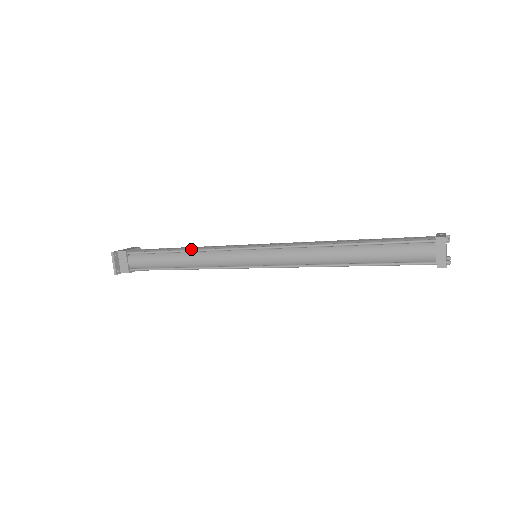
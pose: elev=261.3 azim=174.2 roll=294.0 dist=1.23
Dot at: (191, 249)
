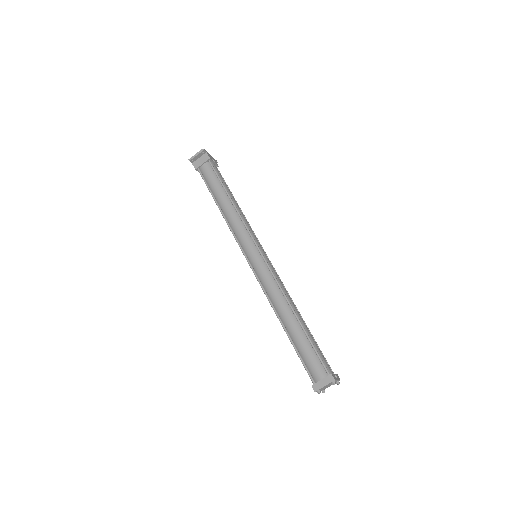
Dot at: (236, 206)
